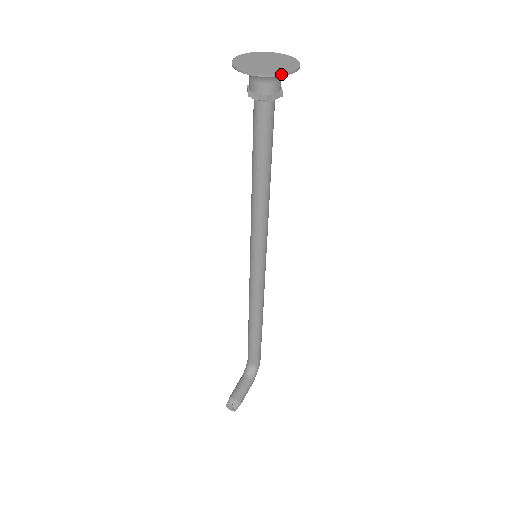
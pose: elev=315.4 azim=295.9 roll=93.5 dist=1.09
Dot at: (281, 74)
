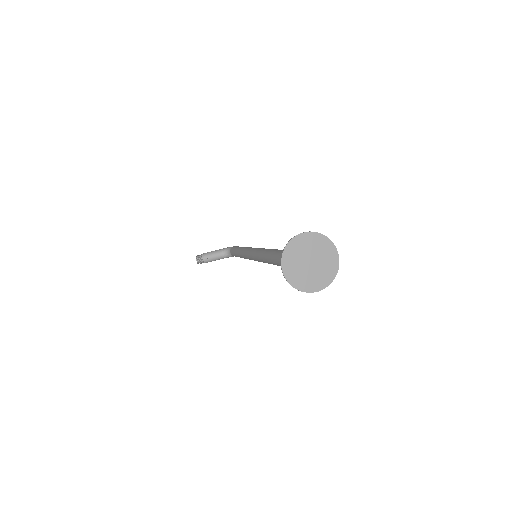
Dot at: (298, 290)
